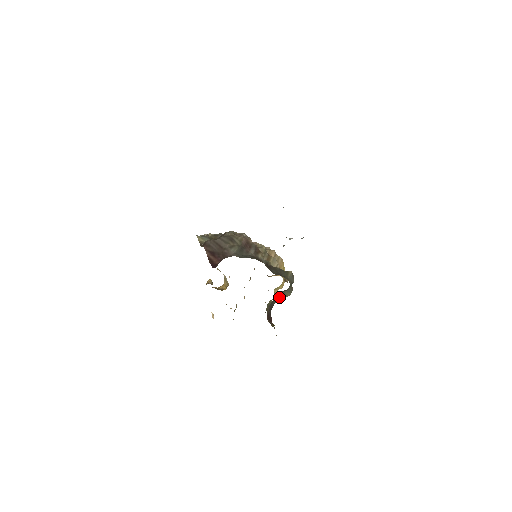
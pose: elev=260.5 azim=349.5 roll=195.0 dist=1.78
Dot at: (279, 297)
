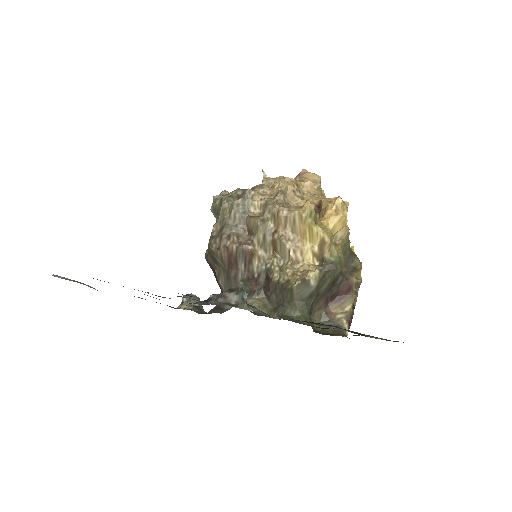
Dot at: occluded
